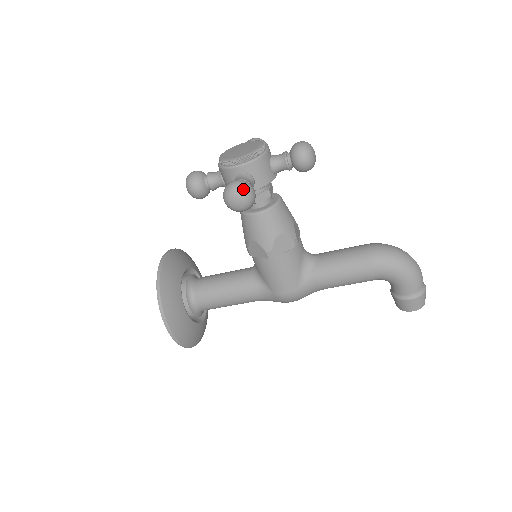
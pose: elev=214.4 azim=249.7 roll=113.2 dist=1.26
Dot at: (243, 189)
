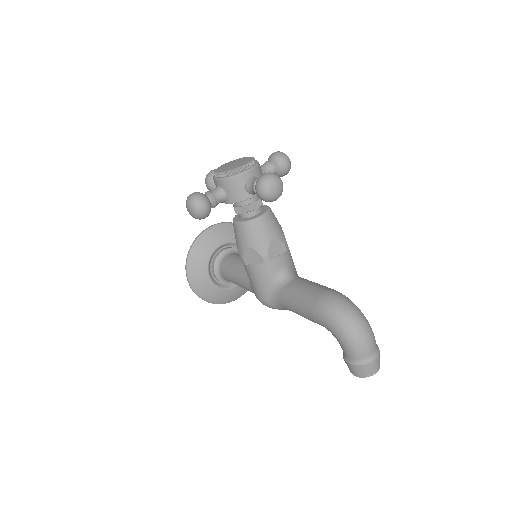
Dot at: (193, 202)
